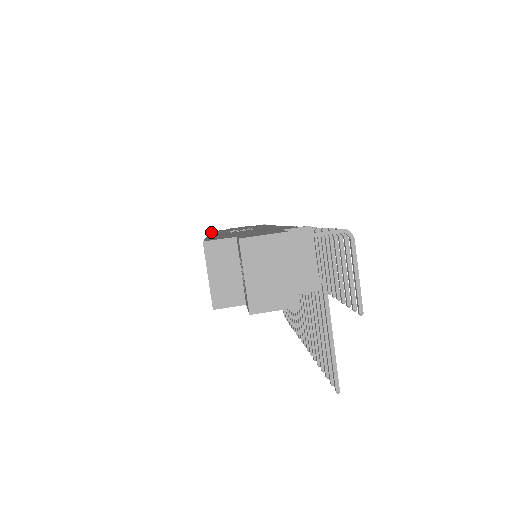
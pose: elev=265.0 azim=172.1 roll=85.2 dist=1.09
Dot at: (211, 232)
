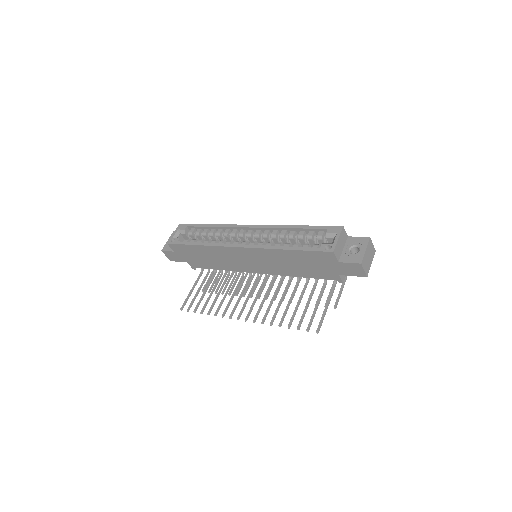
Dot at: (206, 224)
